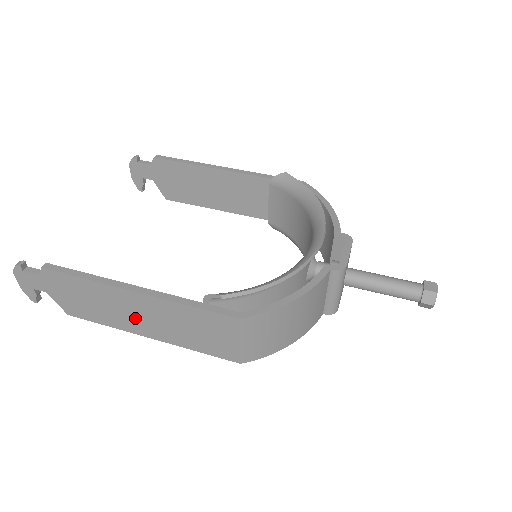
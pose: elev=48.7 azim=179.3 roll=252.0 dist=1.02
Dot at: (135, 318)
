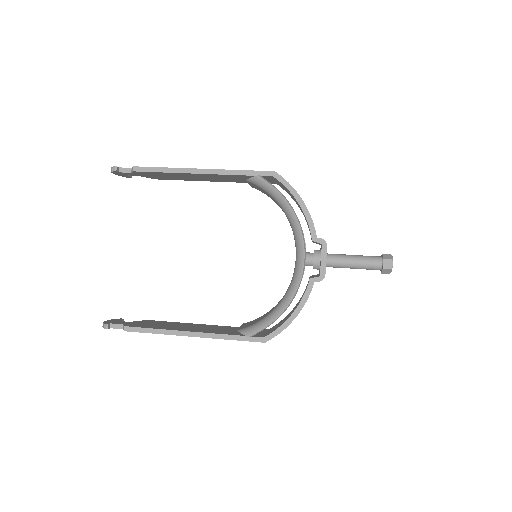
Dot at: occluded
